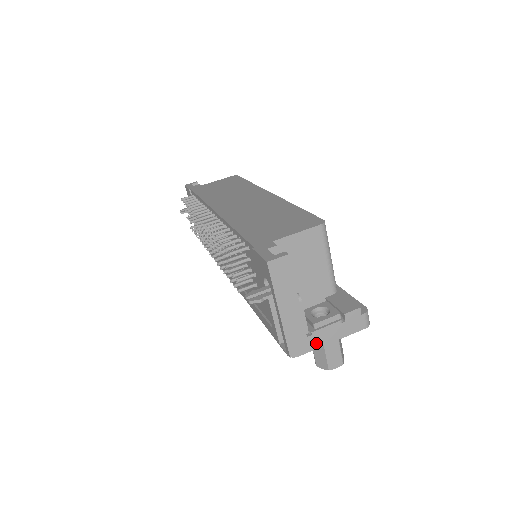
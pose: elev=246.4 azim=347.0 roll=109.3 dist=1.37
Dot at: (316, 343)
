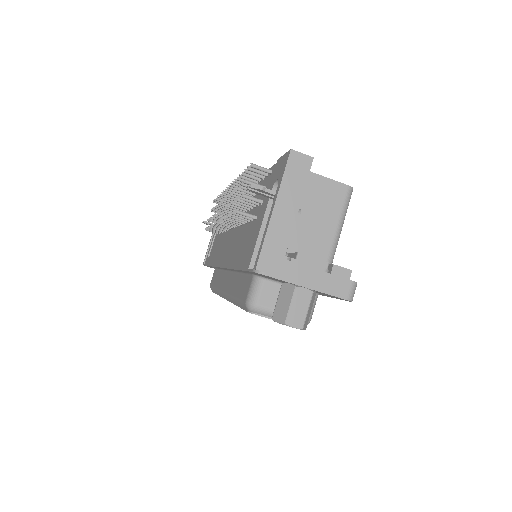
Dot at: (290, 274)
